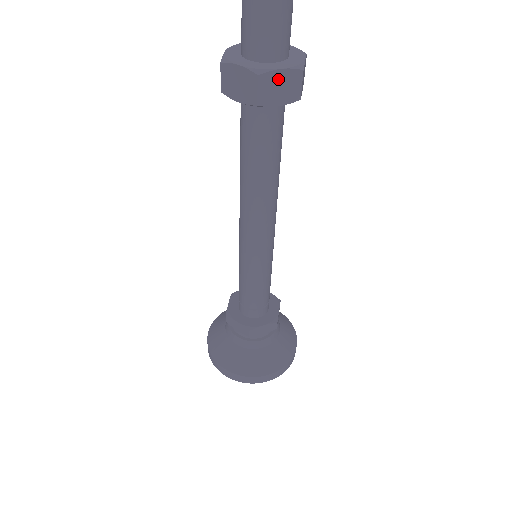
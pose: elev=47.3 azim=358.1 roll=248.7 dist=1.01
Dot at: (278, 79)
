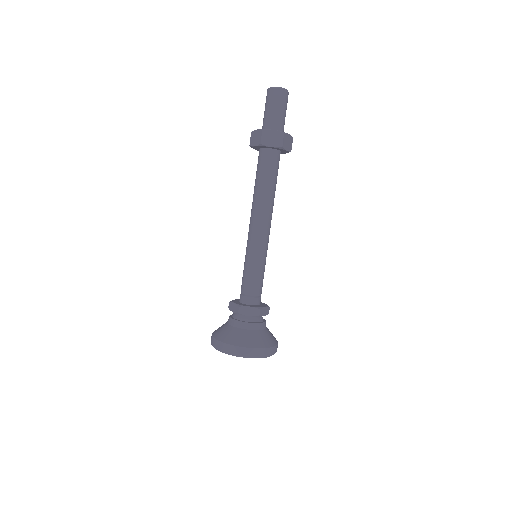
Dot at: (288, 138)
